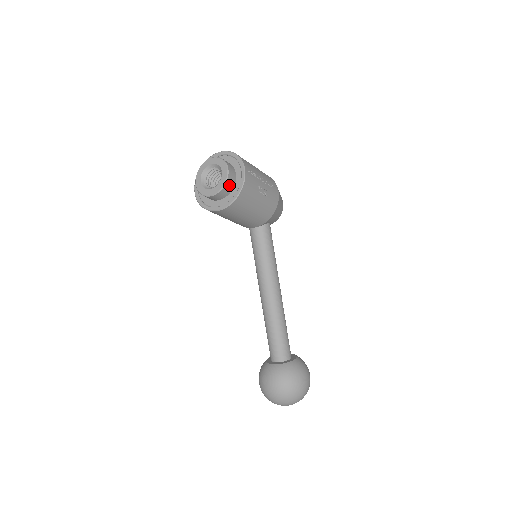
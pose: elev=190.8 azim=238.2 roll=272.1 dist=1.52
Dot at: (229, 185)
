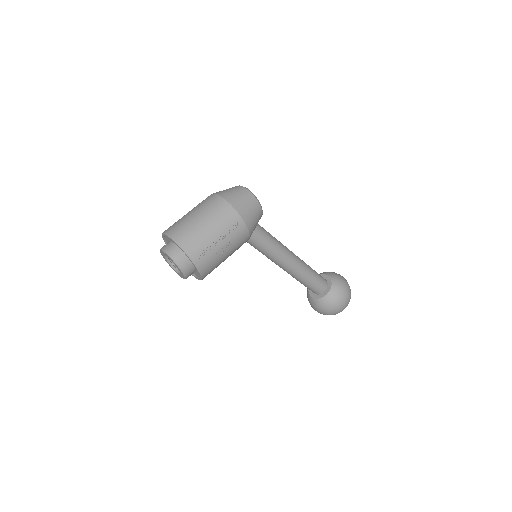
Dot at: (190, 273)
